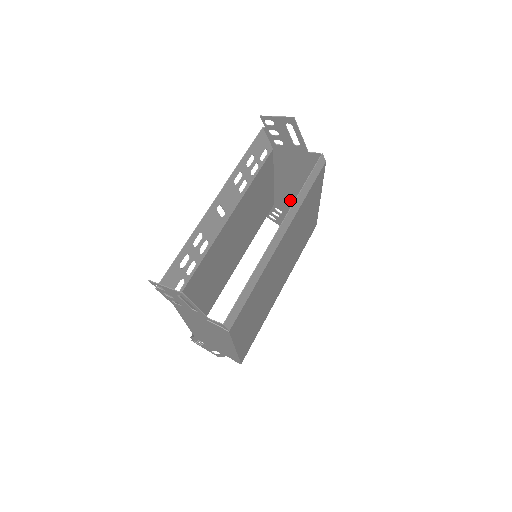
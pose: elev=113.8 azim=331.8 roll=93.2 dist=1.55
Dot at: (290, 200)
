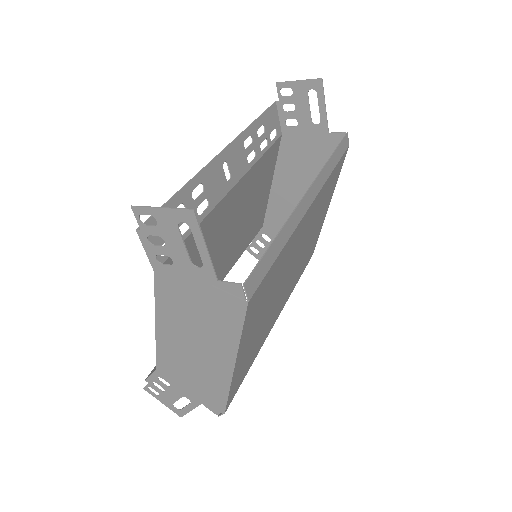
Dot at: (286, 217)
